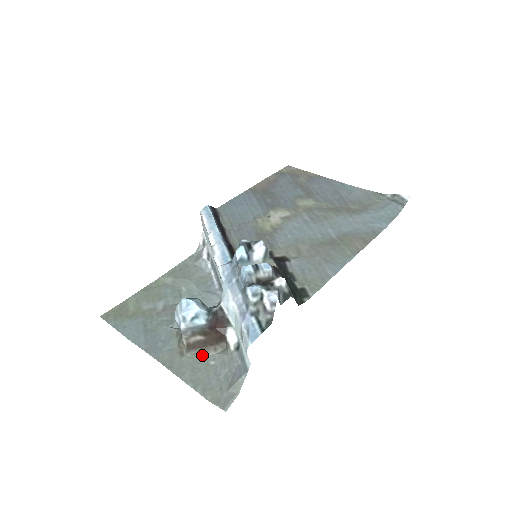
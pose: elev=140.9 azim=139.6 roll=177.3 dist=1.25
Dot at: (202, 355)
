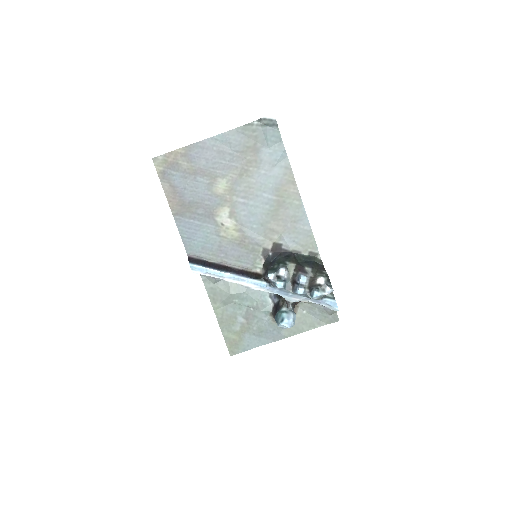
Dot at: (296, 315)
